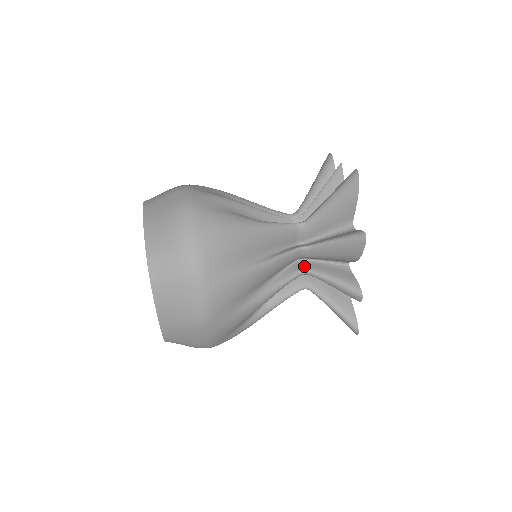
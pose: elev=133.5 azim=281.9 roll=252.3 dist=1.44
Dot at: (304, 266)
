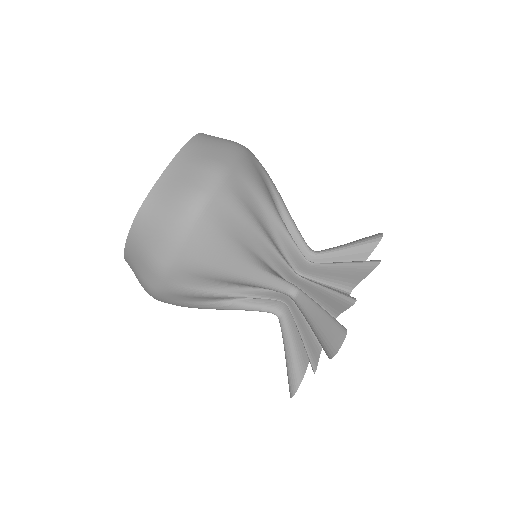
Dot at: occluded
